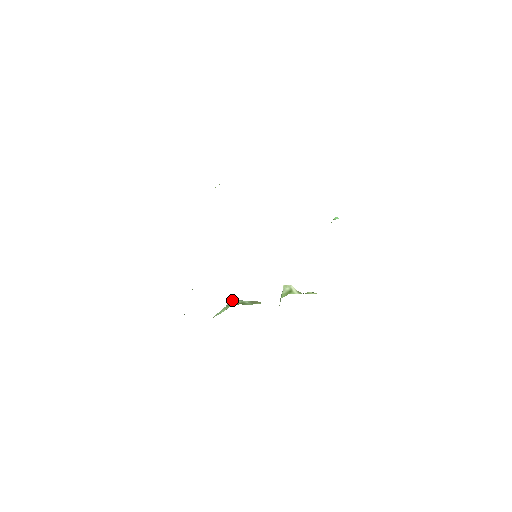
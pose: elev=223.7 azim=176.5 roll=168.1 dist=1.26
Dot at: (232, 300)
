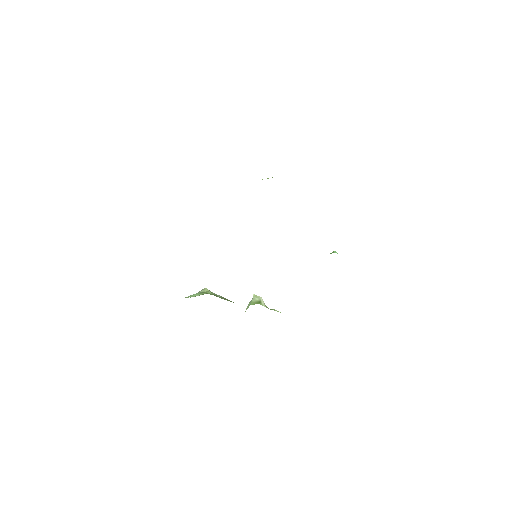
Dot at: (206, 289)
